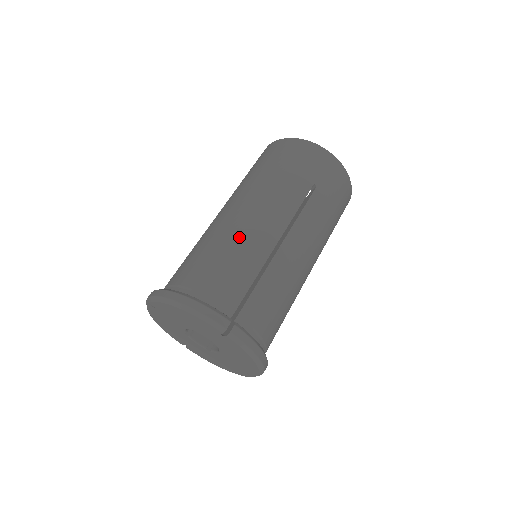
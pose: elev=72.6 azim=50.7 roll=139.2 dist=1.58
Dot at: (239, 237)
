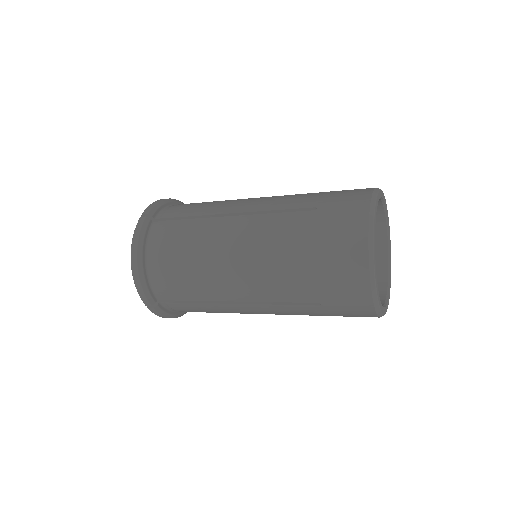
Dot at: (212, 271)
